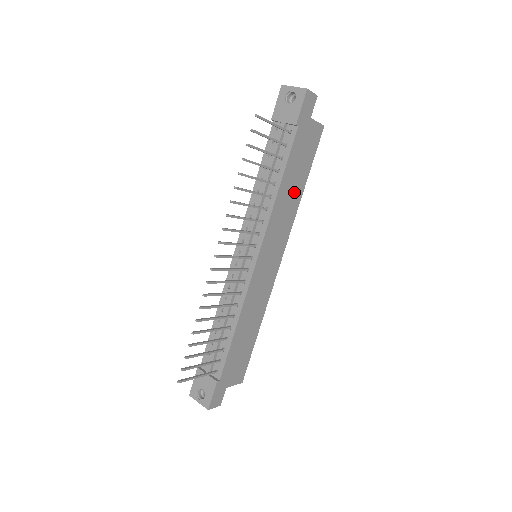
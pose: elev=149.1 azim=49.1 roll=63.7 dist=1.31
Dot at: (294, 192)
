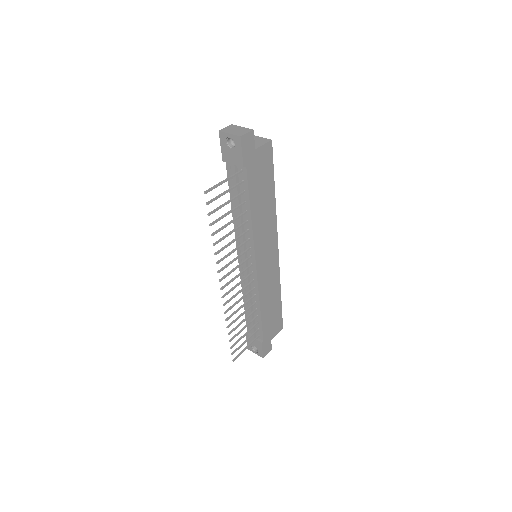
Dot at: (266, 204)
